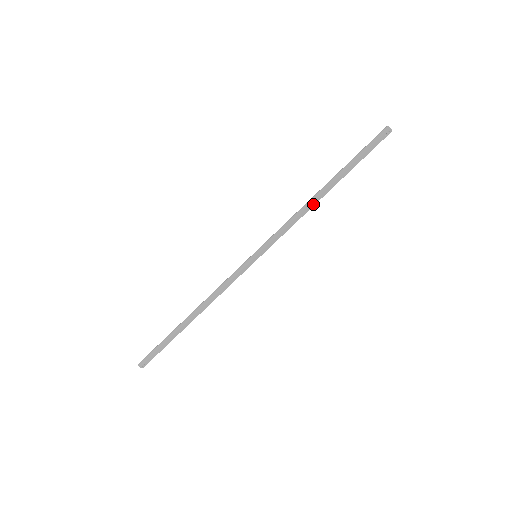
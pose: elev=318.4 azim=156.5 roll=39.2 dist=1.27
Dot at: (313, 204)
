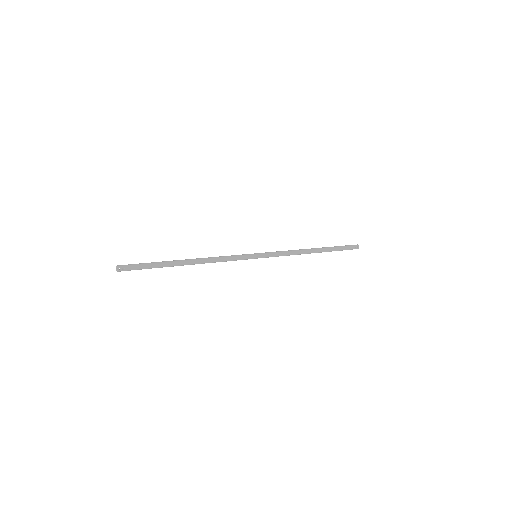
Dot at: (305, 252)
